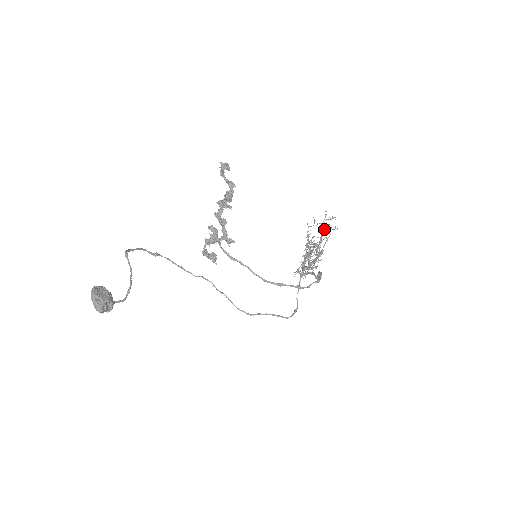
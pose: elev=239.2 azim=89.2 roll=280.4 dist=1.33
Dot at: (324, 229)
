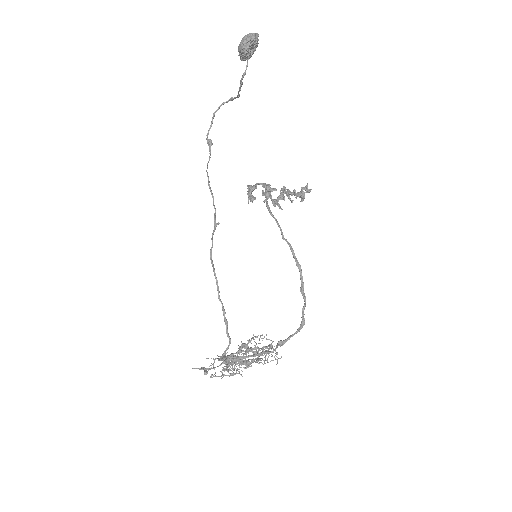
Dot at: occluded
